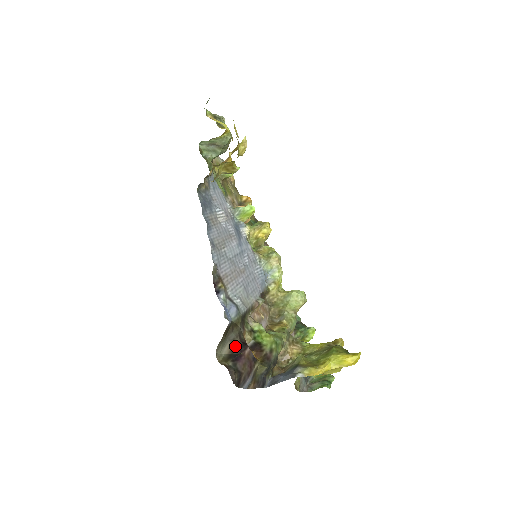
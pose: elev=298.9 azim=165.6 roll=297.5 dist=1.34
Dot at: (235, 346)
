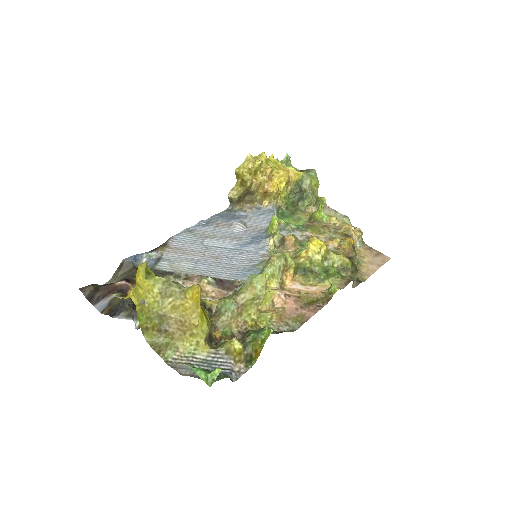
Dot at: (120, 280)
